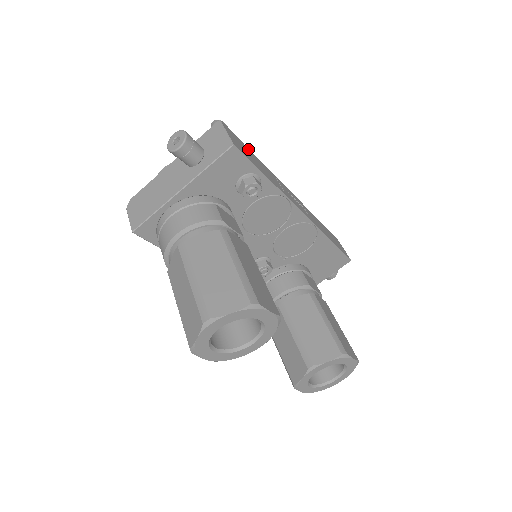
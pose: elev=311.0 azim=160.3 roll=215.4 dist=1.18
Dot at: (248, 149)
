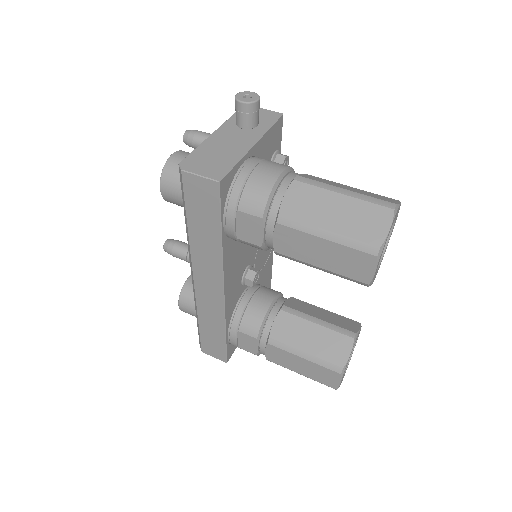
Dot at: occluded
